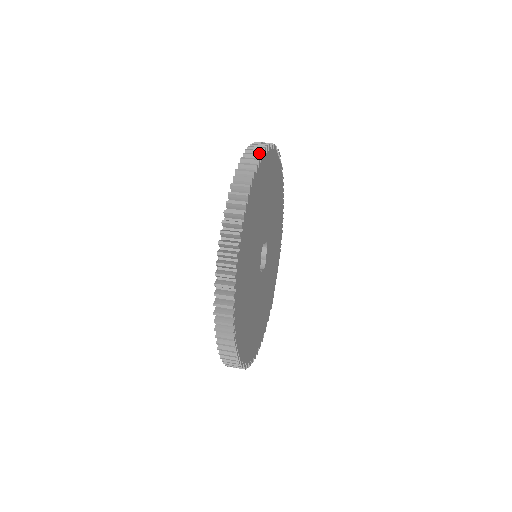
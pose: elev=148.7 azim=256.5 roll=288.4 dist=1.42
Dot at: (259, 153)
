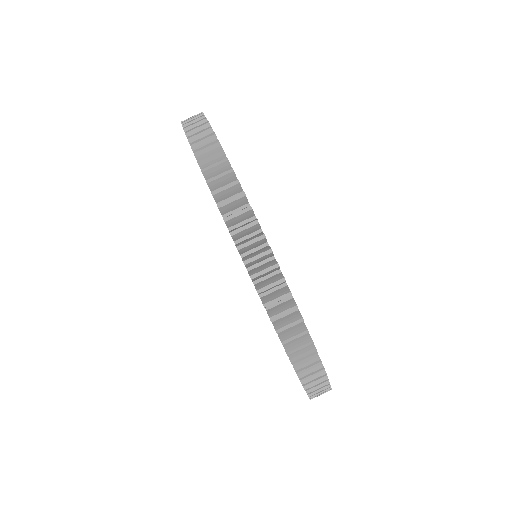
Dot at: (224, 166)
